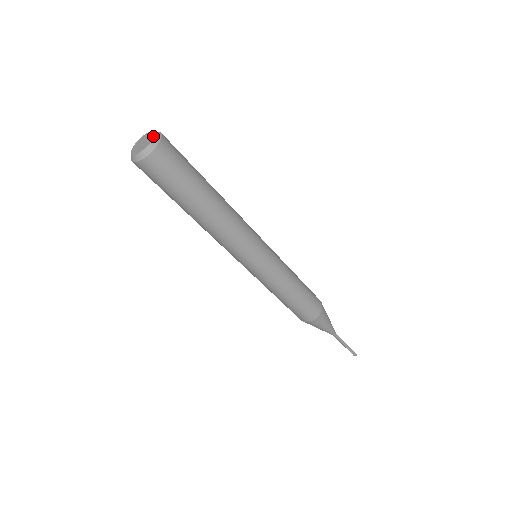
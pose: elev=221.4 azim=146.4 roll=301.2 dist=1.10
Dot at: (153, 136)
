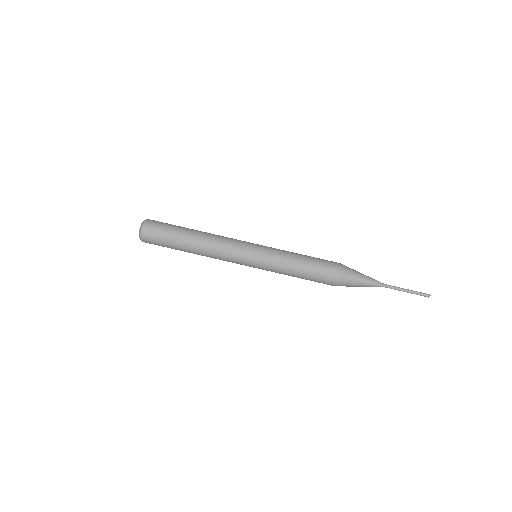
Dot at: (142, 222)
